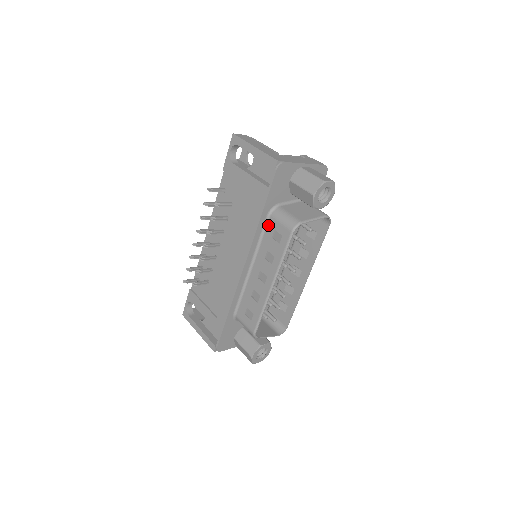
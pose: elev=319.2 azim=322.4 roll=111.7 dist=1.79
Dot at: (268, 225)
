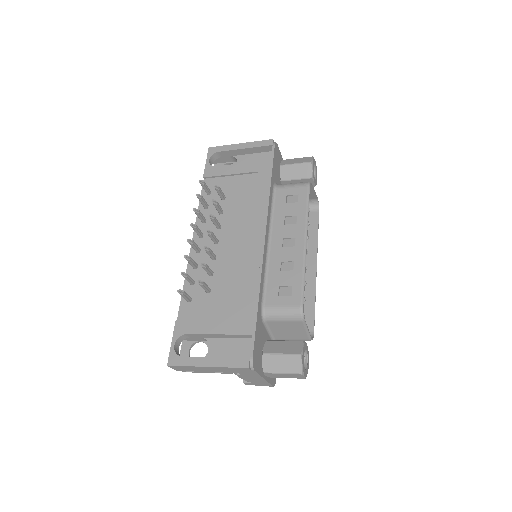
Dot at: (276, 196)
